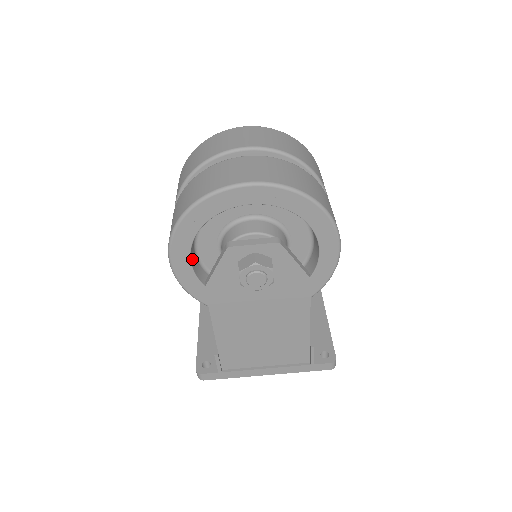
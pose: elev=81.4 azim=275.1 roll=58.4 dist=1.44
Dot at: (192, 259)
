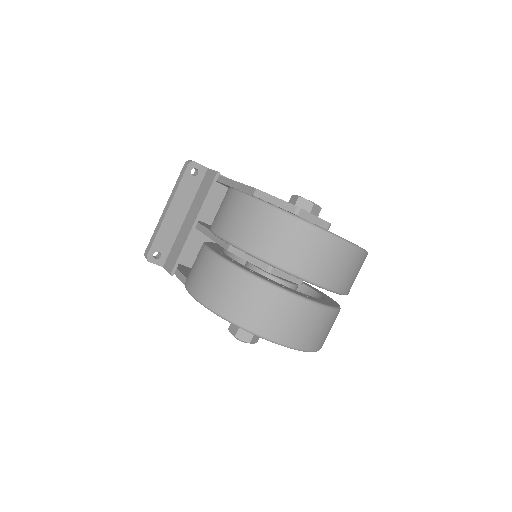
Dot at: occluded
